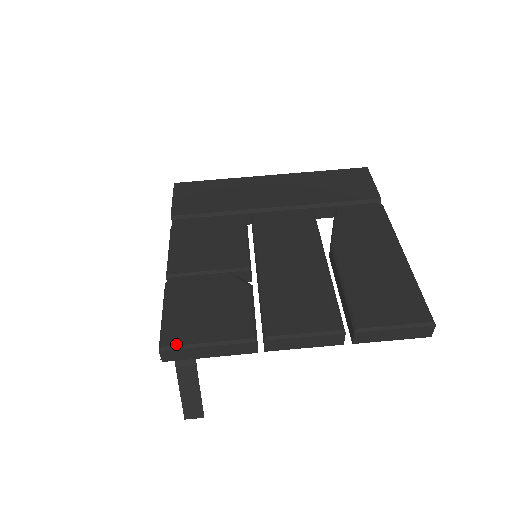
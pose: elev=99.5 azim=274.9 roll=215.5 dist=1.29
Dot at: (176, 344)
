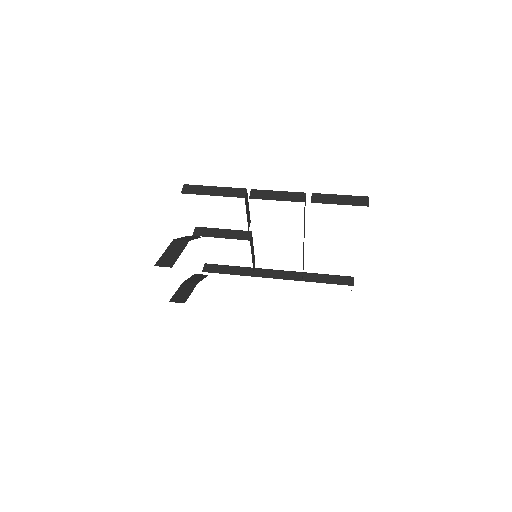
Dot at: (196, 186)
